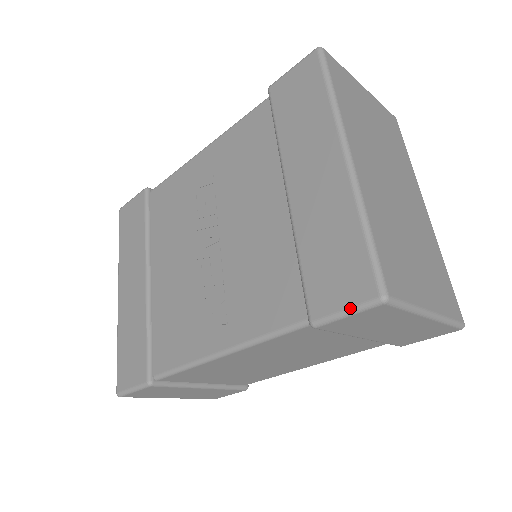
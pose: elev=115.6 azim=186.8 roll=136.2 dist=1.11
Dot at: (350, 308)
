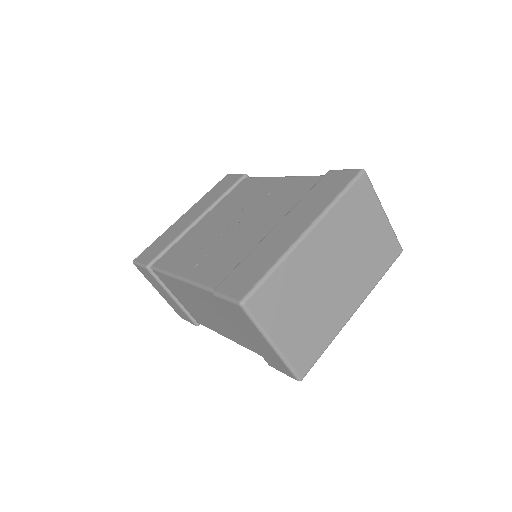
Dot at: (229, 296)
